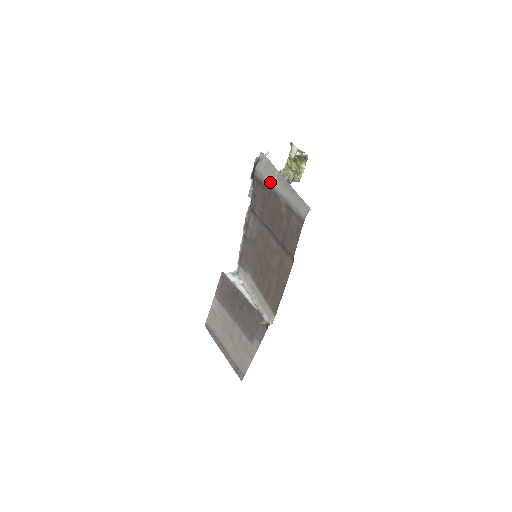
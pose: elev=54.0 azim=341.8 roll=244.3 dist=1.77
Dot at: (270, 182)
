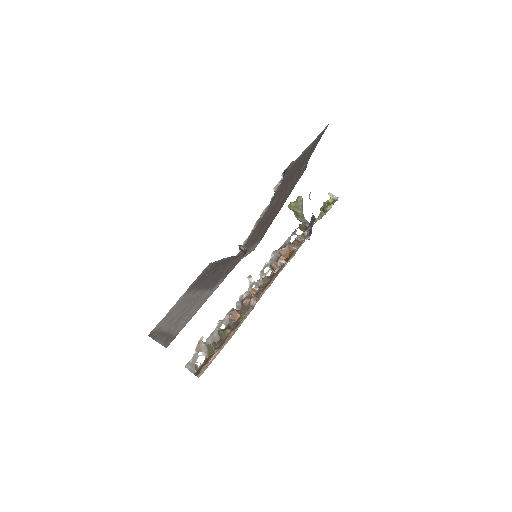
Dot at: occluded
